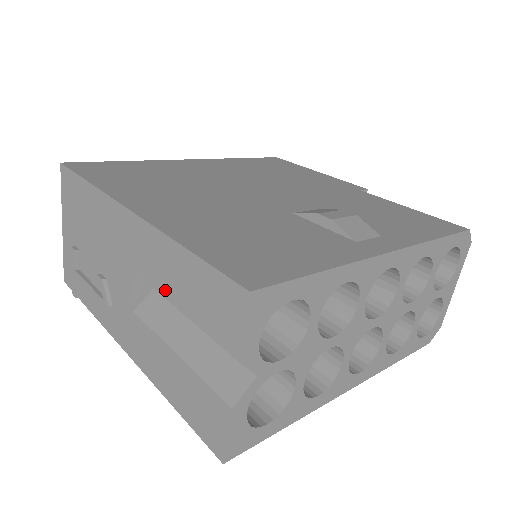
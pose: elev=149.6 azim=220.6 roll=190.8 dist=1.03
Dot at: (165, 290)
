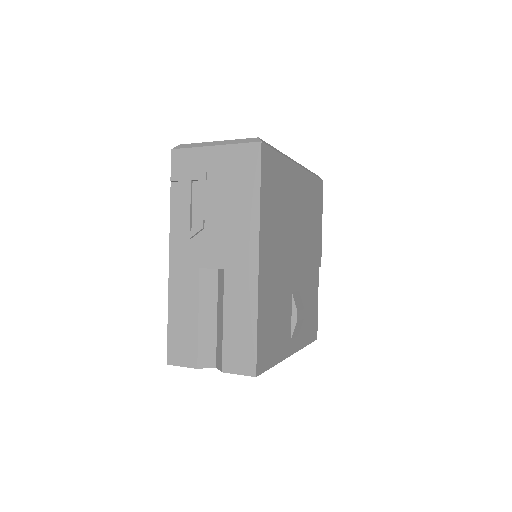
Dot at: (228, 305)
